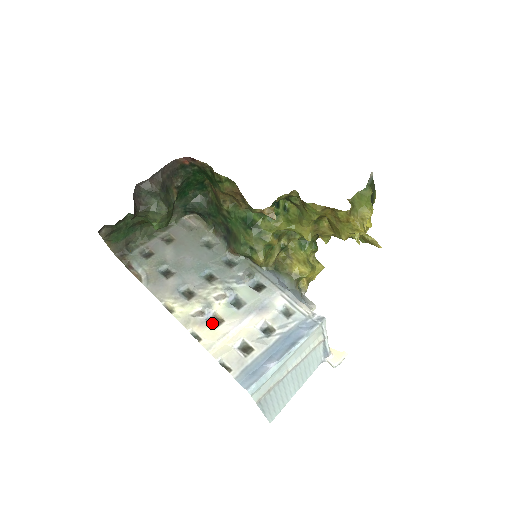
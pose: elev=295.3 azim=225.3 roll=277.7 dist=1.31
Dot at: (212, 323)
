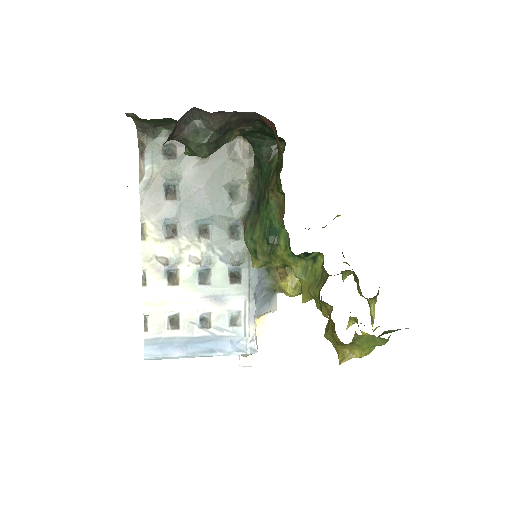
Dot at: (167, 277)
